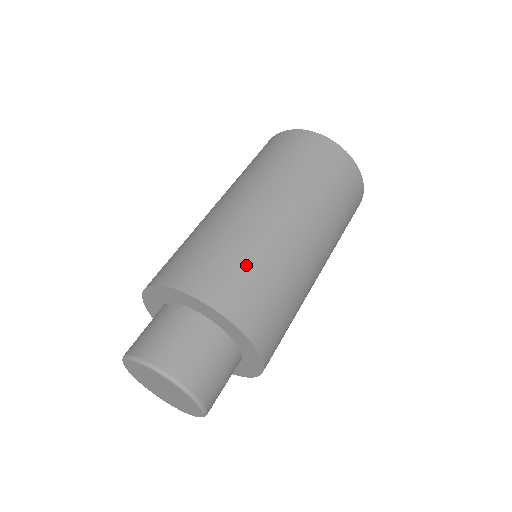
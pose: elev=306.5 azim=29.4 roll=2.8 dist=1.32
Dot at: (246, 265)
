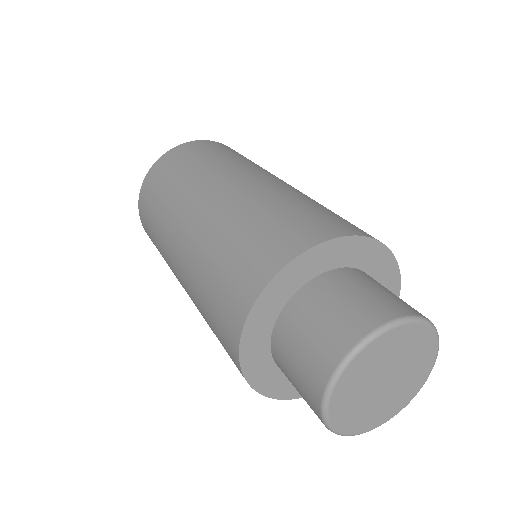
Dot at: (296, 207)
